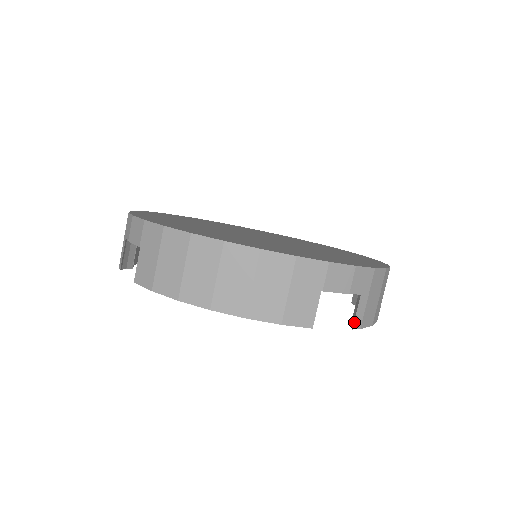
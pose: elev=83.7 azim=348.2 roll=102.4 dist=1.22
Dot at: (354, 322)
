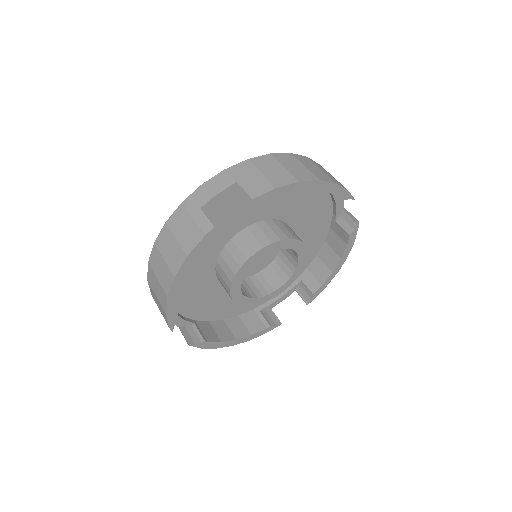
Dot at: (355, 219)
